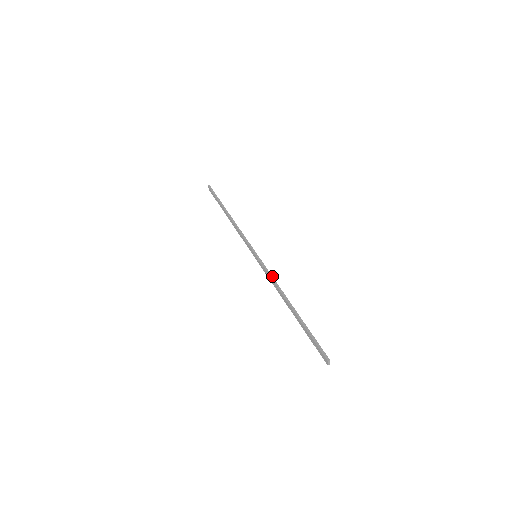
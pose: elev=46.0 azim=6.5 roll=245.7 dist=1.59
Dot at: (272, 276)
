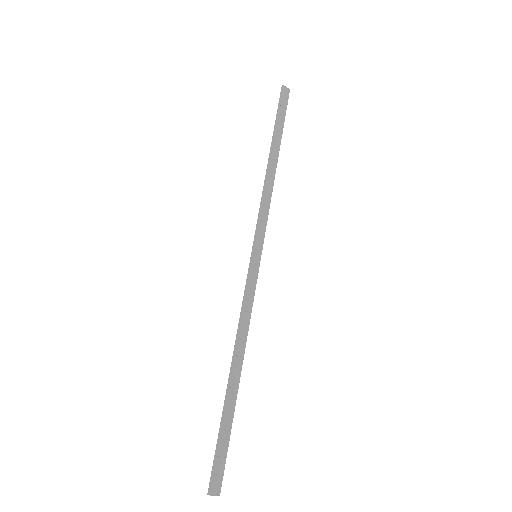
Dot at: (242, 308)
